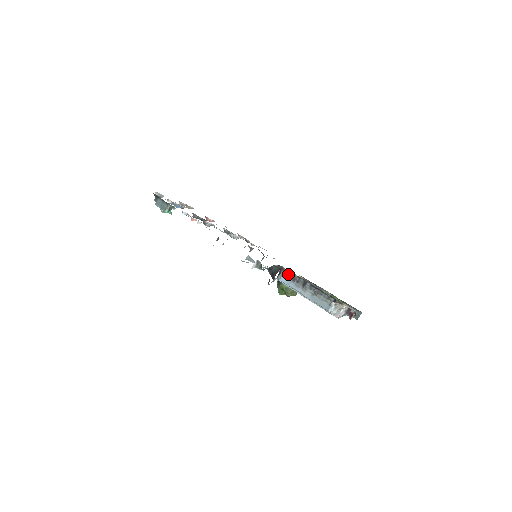
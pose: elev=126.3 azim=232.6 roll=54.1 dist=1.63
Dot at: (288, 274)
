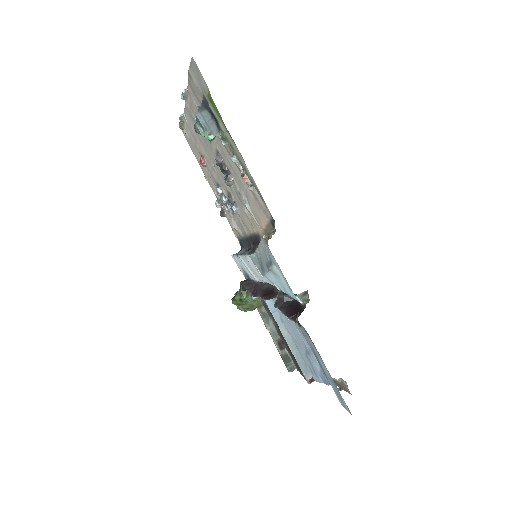
Dot at: occluded
